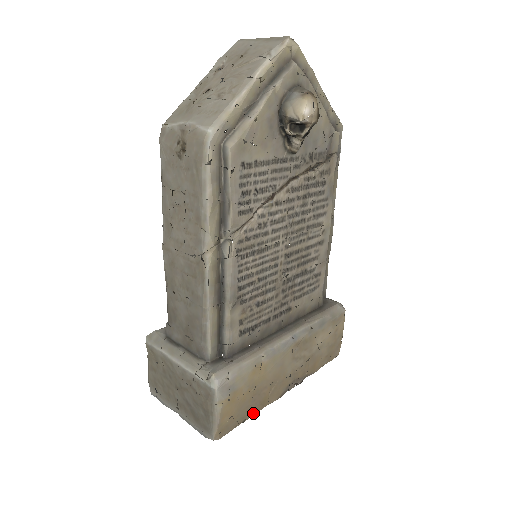
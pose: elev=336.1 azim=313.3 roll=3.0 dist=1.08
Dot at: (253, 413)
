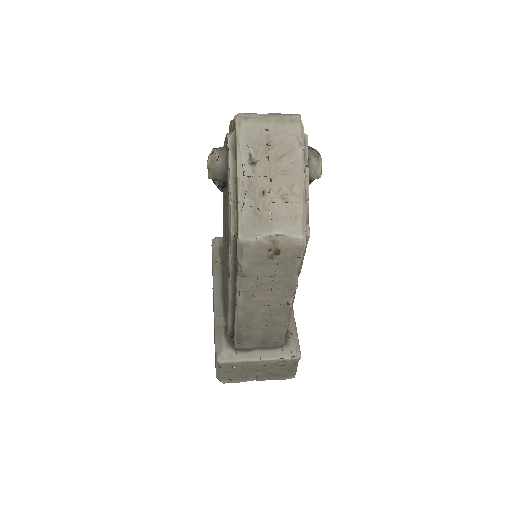
Dot at: occluded
